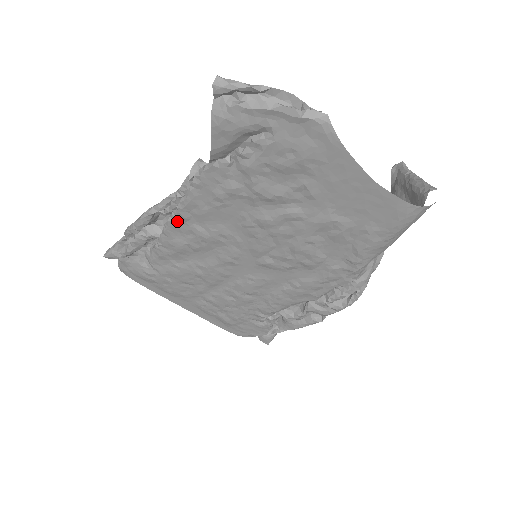
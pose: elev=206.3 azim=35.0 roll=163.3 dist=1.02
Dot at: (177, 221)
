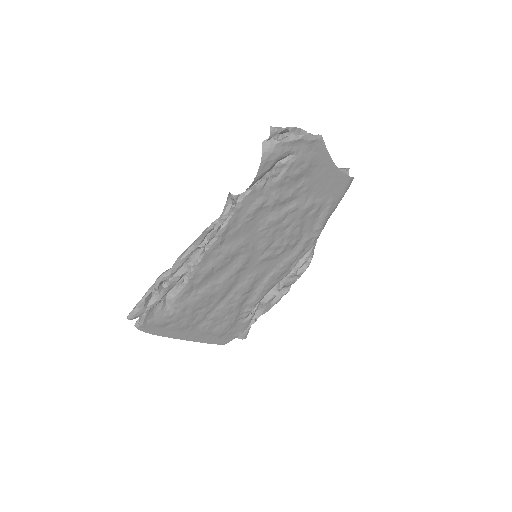
Dot at: (212, 248)
